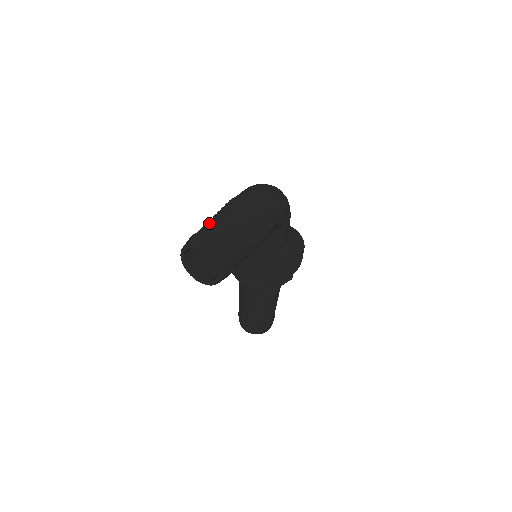
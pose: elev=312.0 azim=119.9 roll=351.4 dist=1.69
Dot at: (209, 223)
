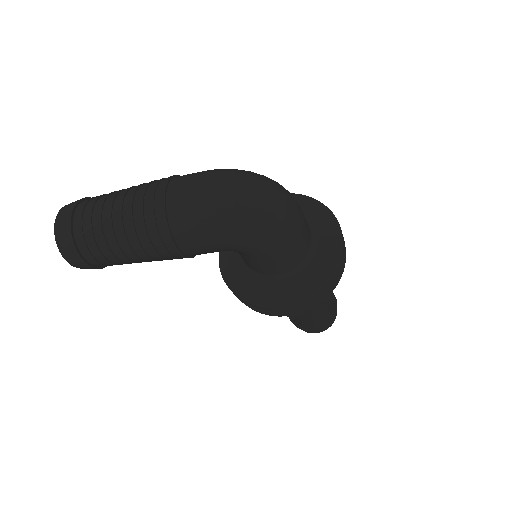
Dot at: (104, 195)
